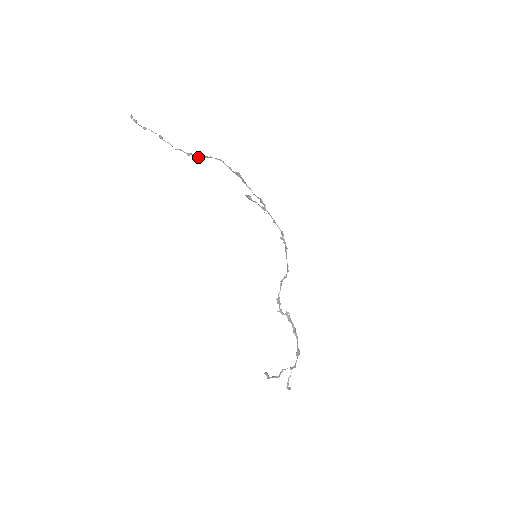
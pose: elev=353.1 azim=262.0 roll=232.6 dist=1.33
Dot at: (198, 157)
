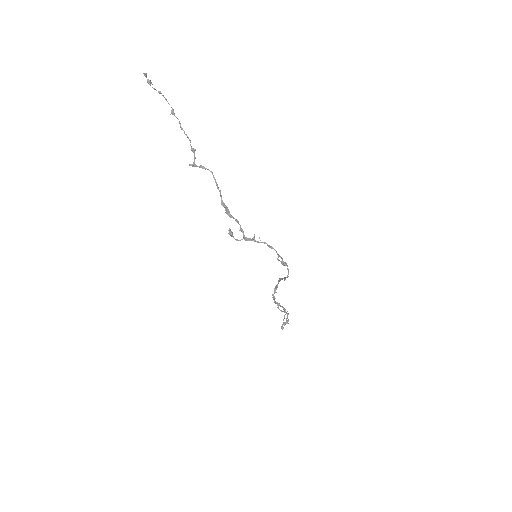
Dot at: (194, 166)
